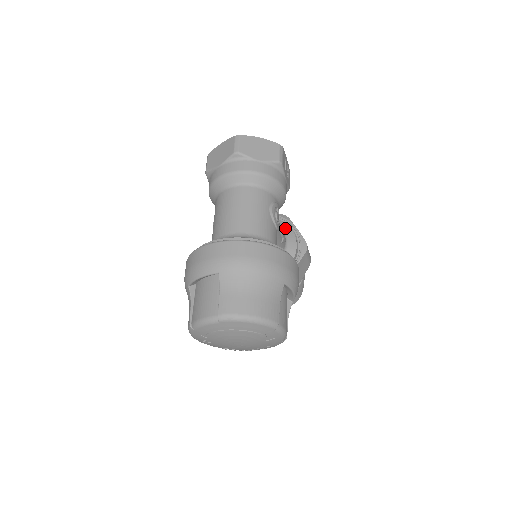
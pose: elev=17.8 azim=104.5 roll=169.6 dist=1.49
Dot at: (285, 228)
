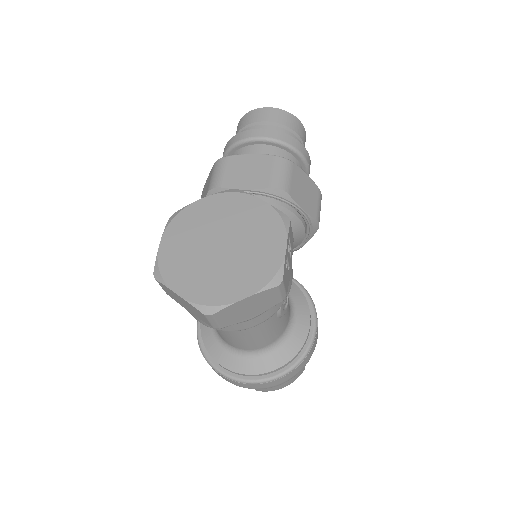
Dot at: occluded
